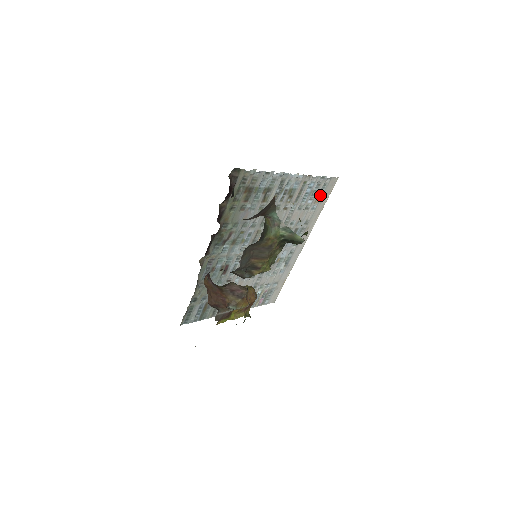
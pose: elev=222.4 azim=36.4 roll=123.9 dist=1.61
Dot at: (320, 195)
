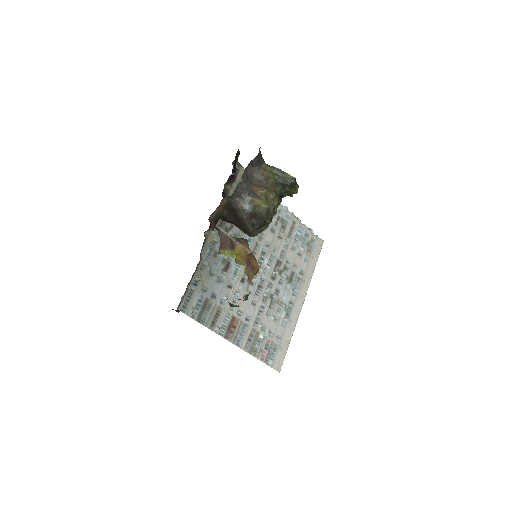
Dot at: (310, 249)
